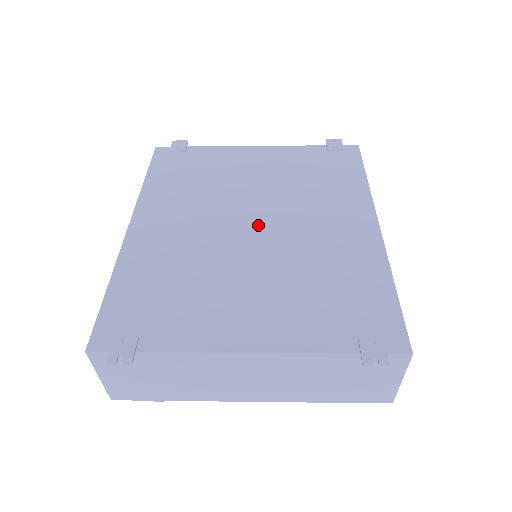
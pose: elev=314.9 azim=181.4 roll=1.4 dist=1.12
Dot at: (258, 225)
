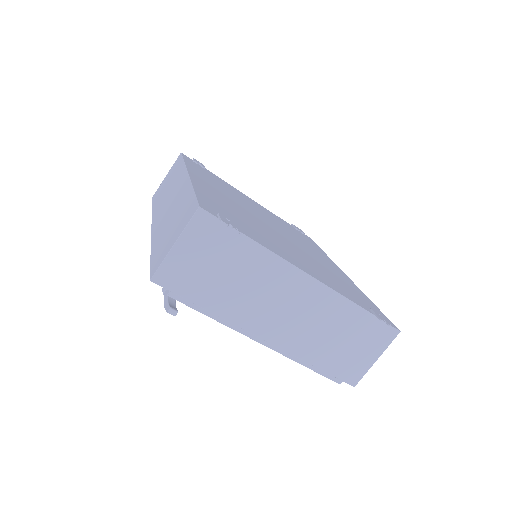
Dot at: (277, 230)
